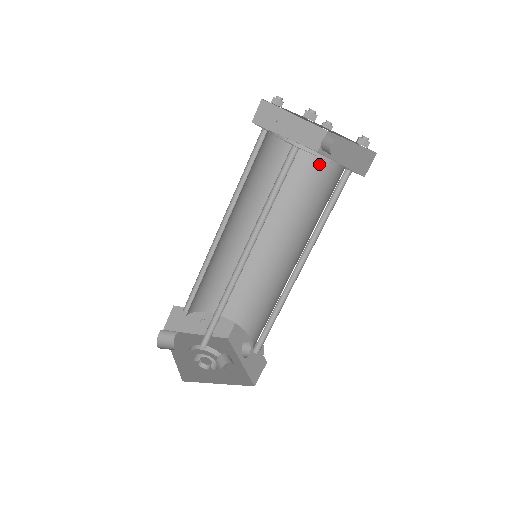
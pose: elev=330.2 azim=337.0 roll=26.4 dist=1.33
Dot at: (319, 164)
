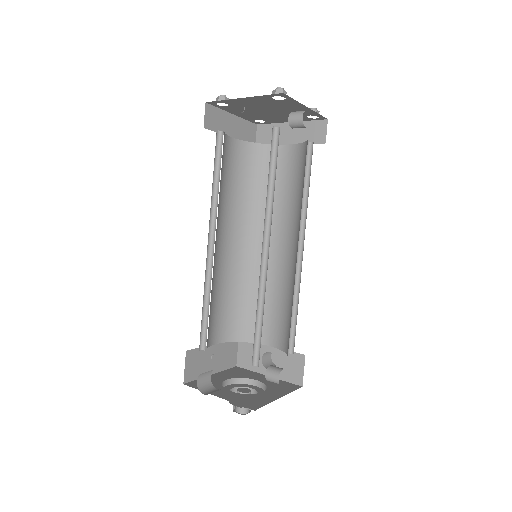
Dot at: (268, 153)
